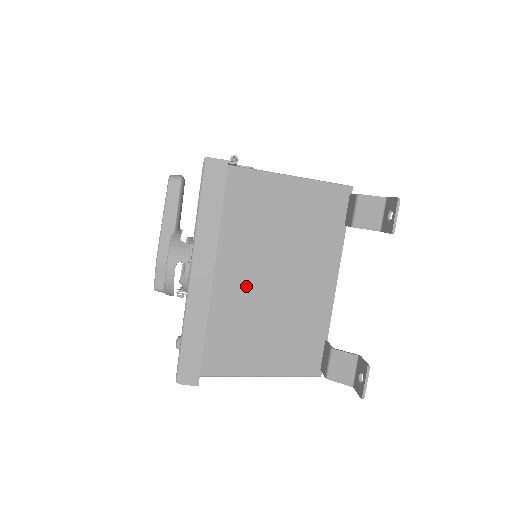
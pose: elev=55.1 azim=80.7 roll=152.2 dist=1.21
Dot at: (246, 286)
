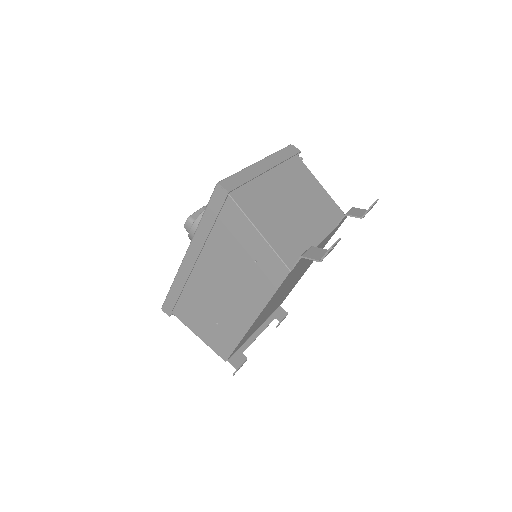
Dot at: (278, 192)
